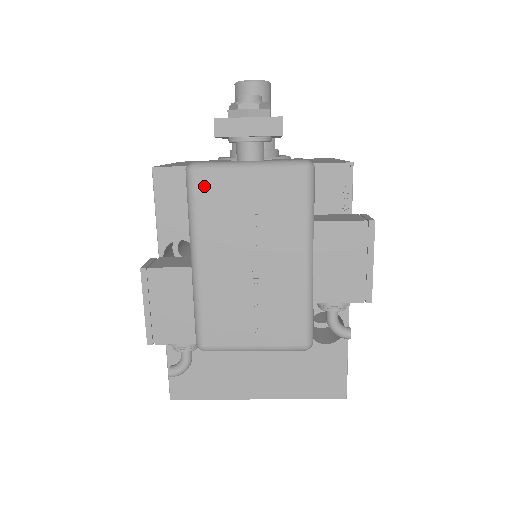
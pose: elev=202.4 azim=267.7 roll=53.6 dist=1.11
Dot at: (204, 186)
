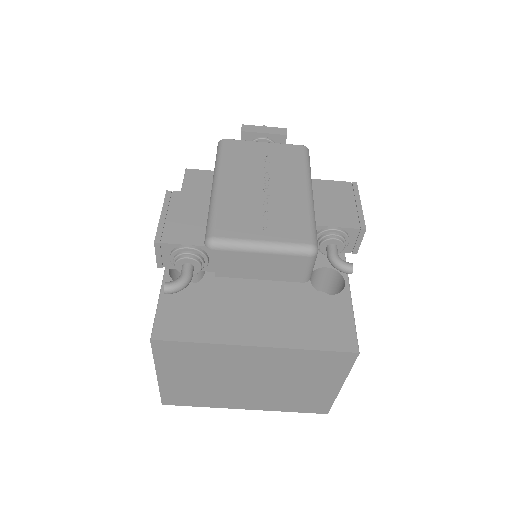
Dot at: (231, 146)
